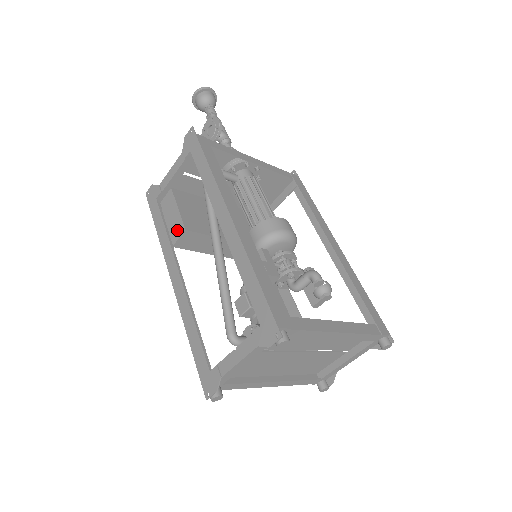
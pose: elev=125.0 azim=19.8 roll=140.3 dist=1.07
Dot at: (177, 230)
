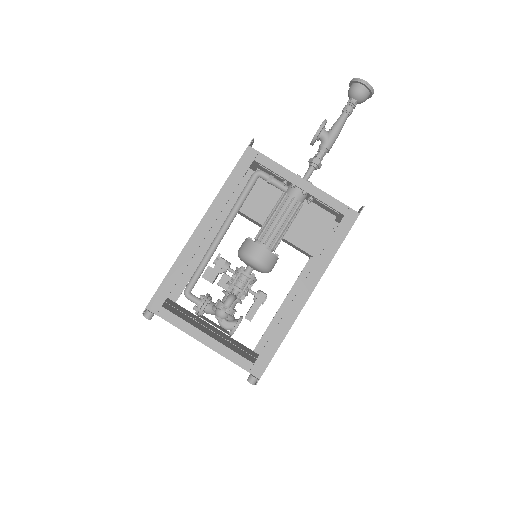
Dot at: occluded
